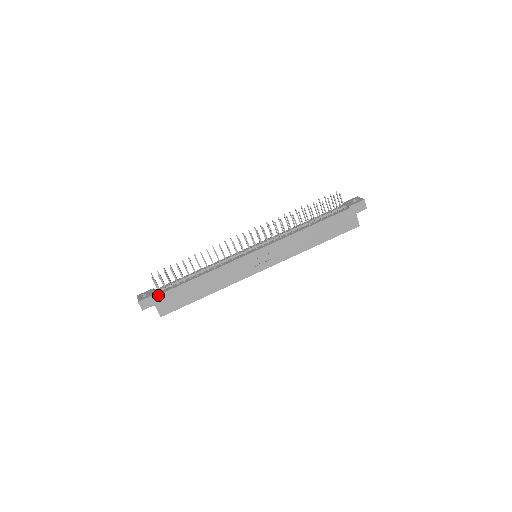
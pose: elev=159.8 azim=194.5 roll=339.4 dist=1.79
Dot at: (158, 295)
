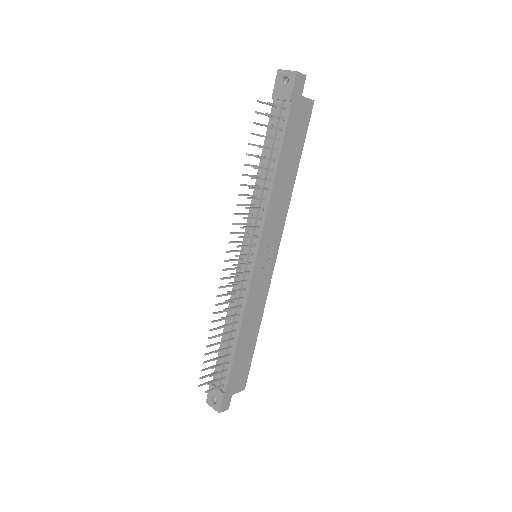
Dot at: (226, 390)
